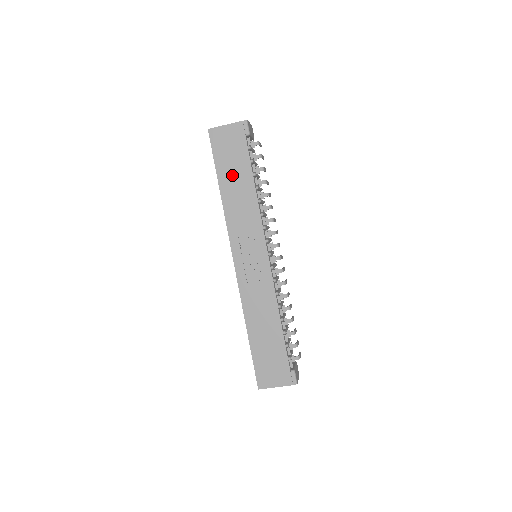
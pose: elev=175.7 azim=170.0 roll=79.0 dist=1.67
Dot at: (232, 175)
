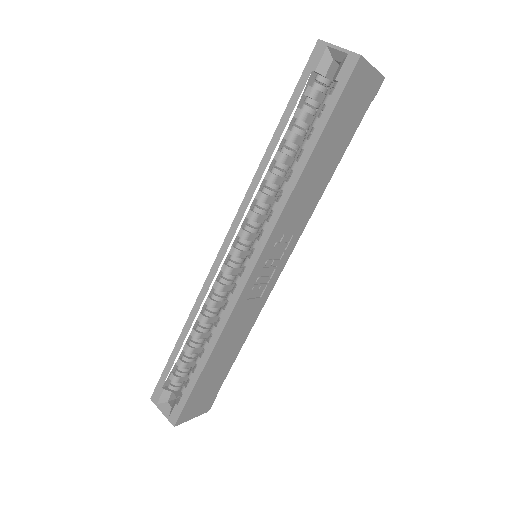
Dot at: (329, 148)
